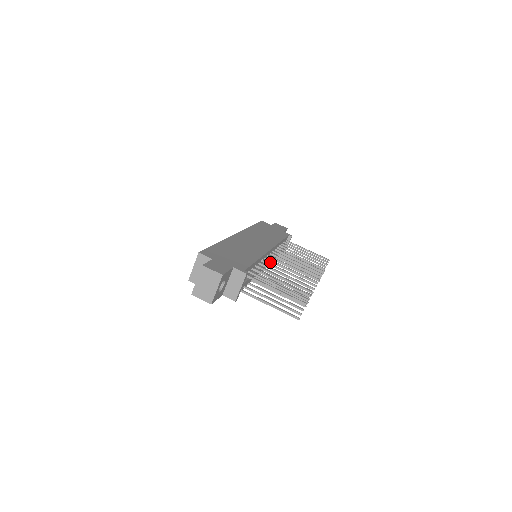
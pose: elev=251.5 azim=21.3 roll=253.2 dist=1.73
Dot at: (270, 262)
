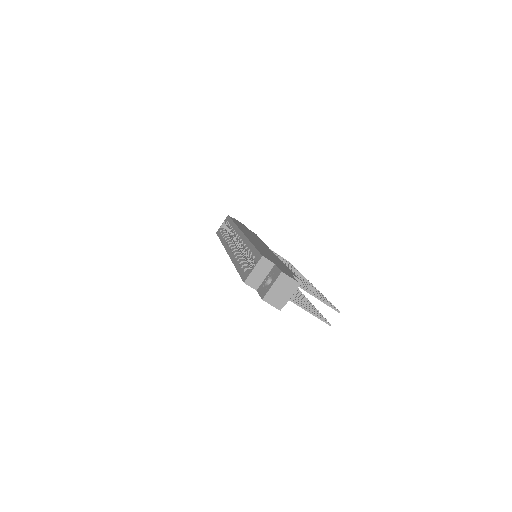
Dot at: occluded
